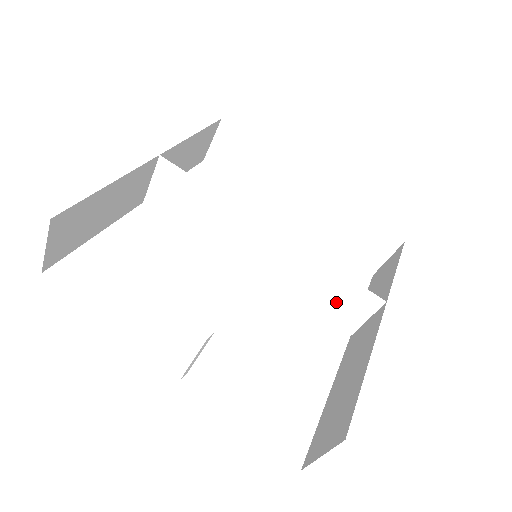
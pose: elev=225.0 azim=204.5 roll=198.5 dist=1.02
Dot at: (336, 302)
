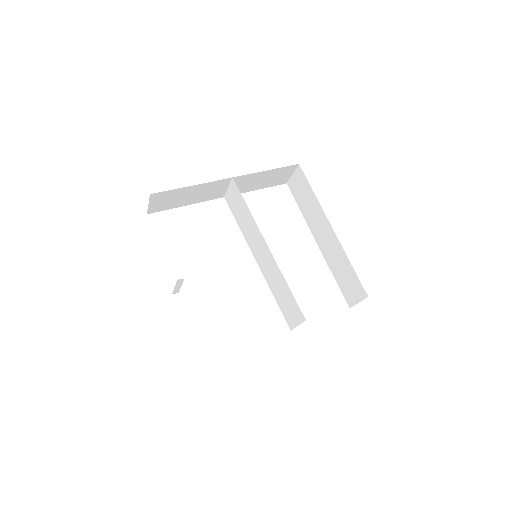
Dot at: (287, 306)
